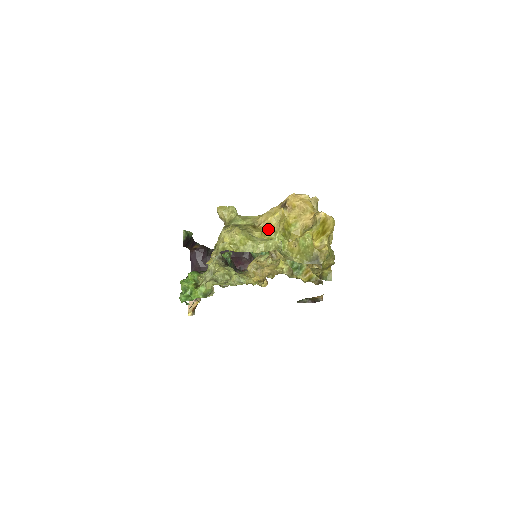
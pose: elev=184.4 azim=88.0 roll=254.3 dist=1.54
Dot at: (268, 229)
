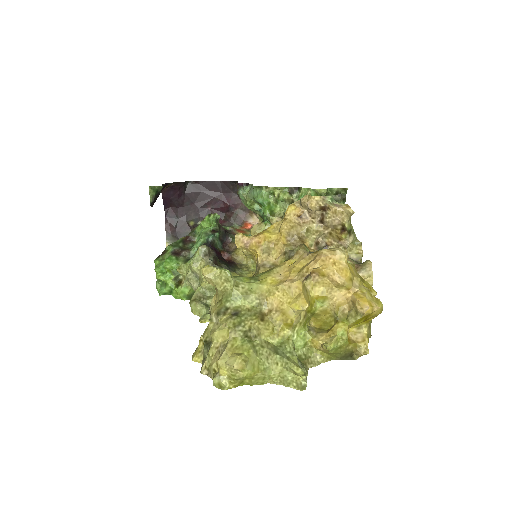
Dot at: (283, 323)
